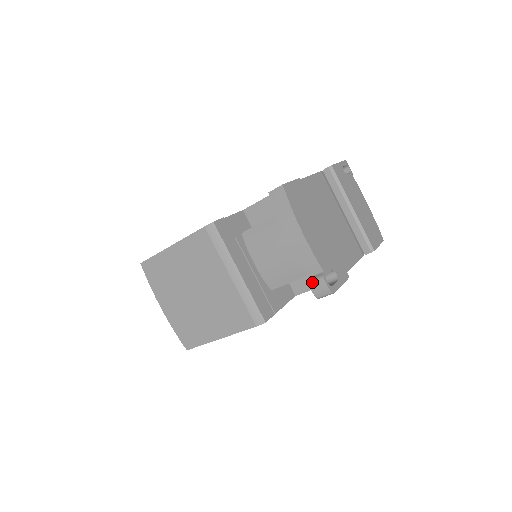
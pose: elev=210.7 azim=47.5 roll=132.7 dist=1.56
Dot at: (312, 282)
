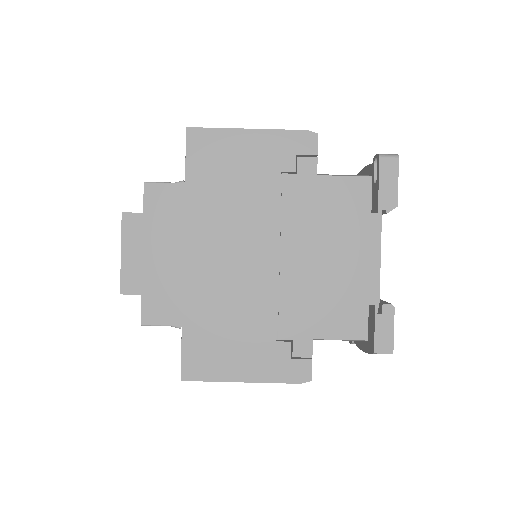
Dot at: occluded
